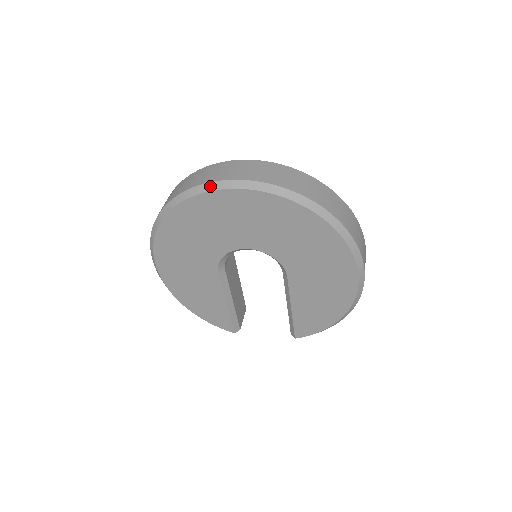
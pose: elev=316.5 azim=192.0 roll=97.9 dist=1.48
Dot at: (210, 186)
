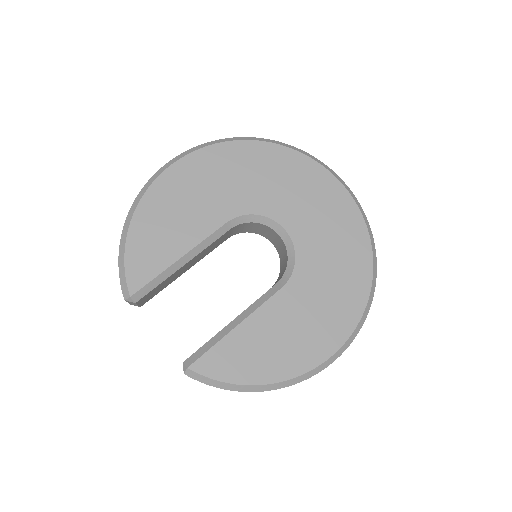
Dot at: (324, 165)
